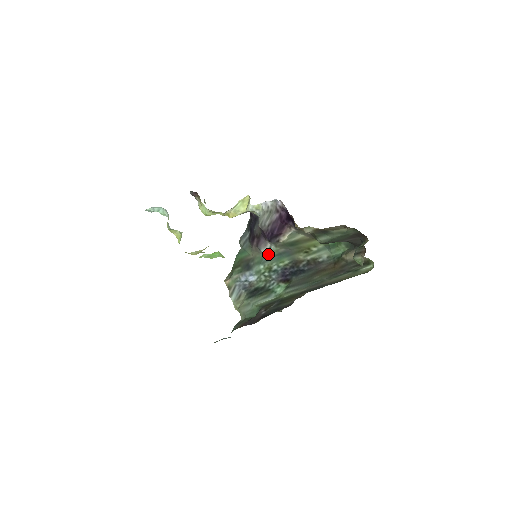
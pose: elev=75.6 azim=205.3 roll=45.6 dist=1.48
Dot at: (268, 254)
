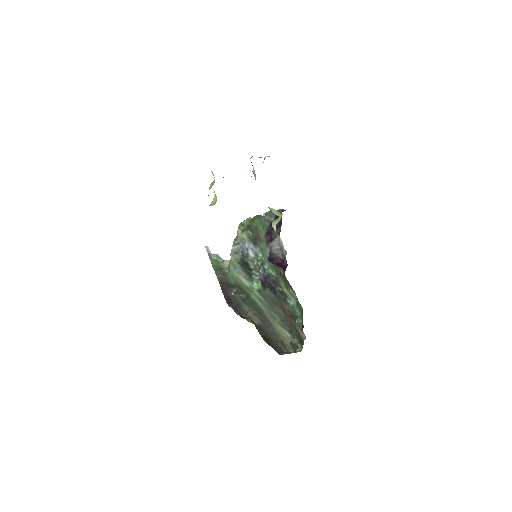
Dot at: occluded
